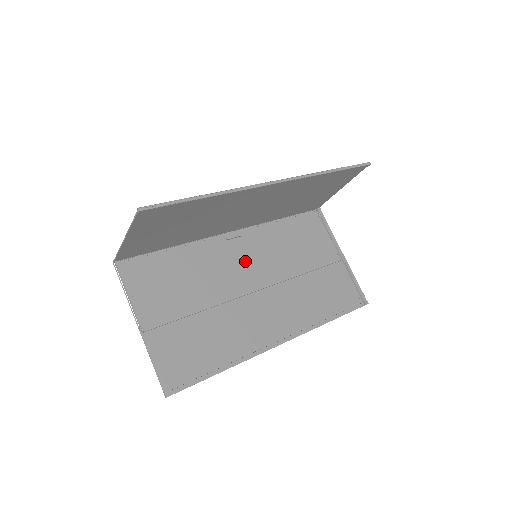
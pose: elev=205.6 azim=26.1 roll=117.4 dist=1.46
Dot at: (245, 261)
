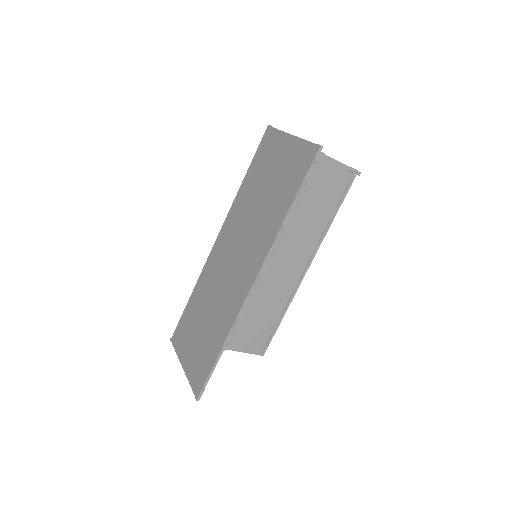
Dot at: occluded
